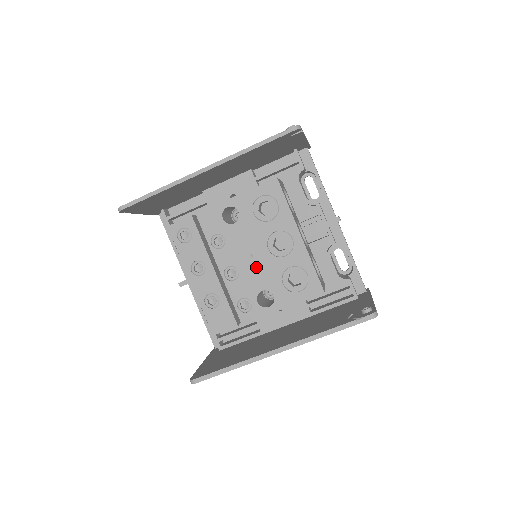
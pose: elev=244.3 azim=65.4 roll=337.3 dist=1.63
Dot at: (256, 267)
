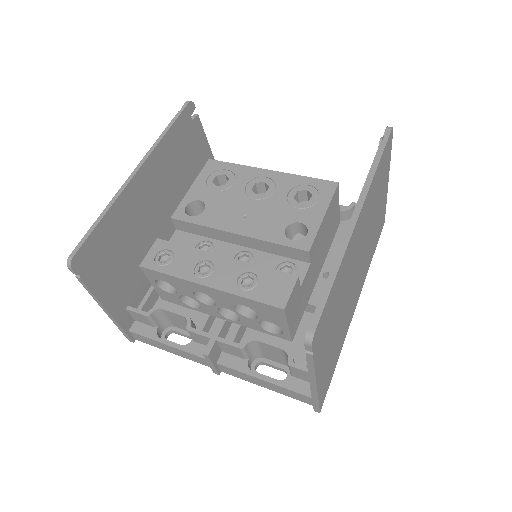
Dot at: (259, 219)
